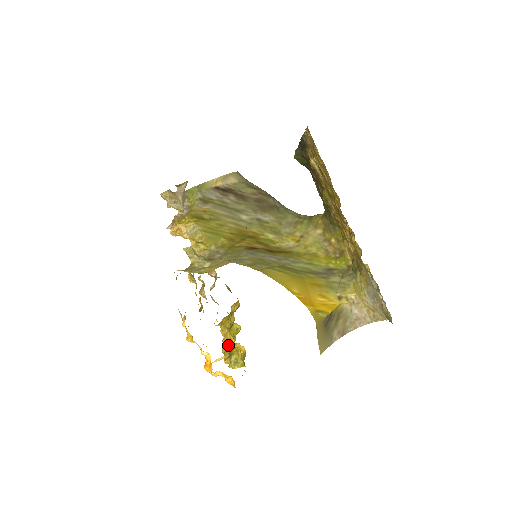
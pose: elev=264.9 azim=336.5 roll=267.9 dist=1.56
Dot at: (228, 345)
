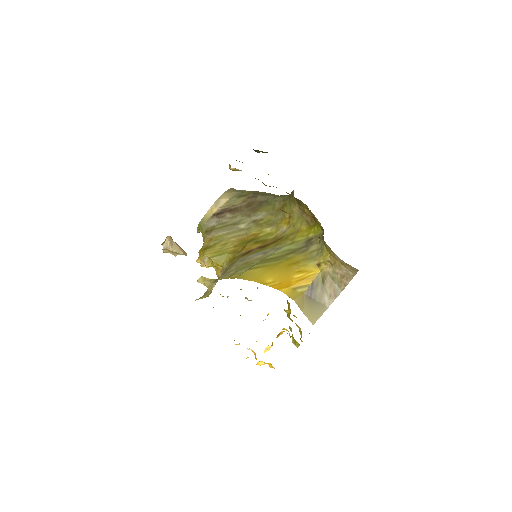
Dot at: (298, 326)
